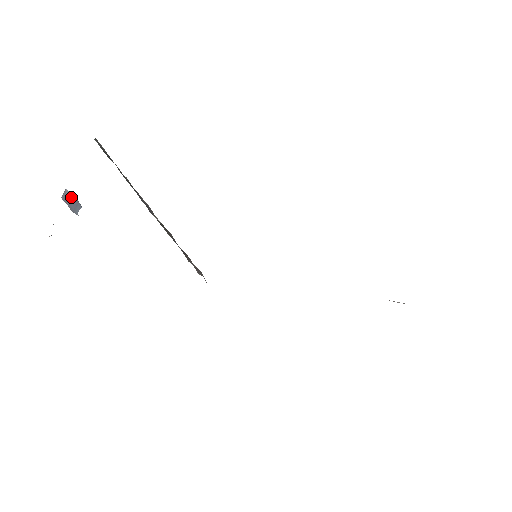
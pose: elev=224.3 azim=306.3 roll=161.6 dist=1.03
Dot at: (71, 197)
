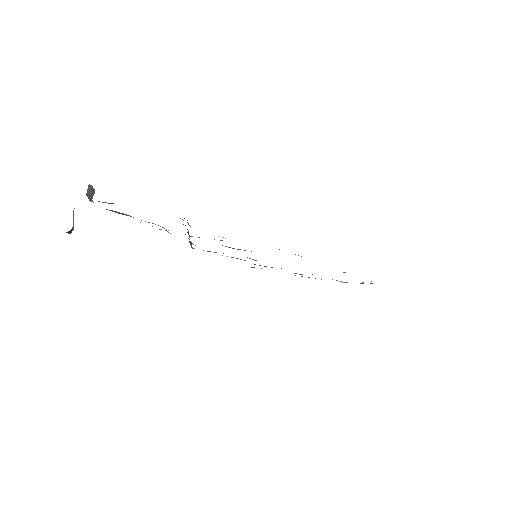
Dot at: (91, 188)
